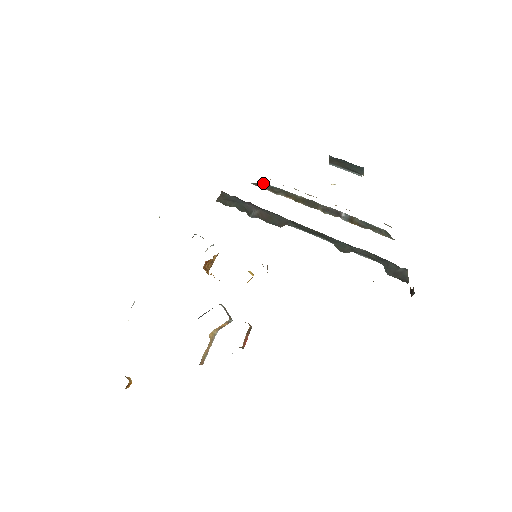
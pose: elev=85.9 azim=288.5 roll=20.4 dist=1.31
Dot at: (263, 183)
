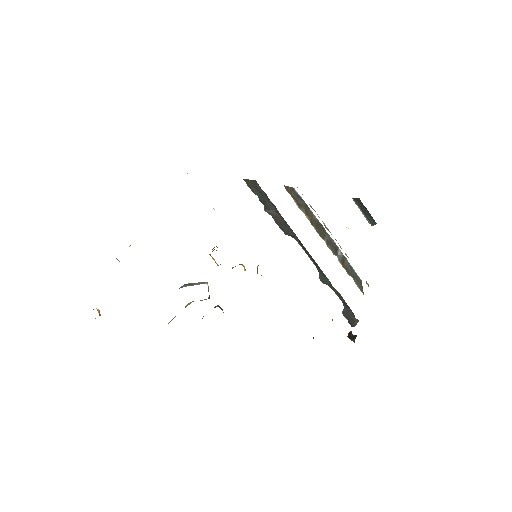
Dot at: (292, 187)
